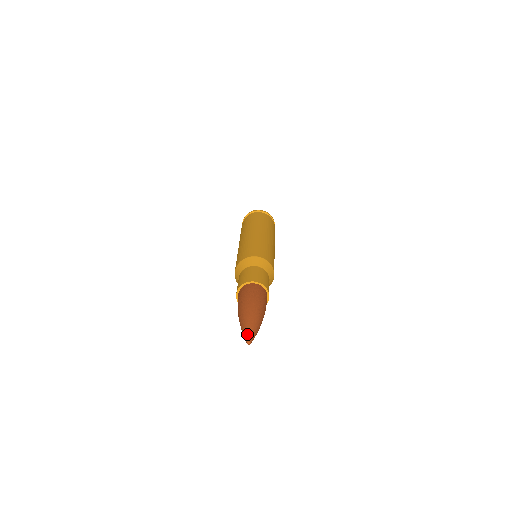
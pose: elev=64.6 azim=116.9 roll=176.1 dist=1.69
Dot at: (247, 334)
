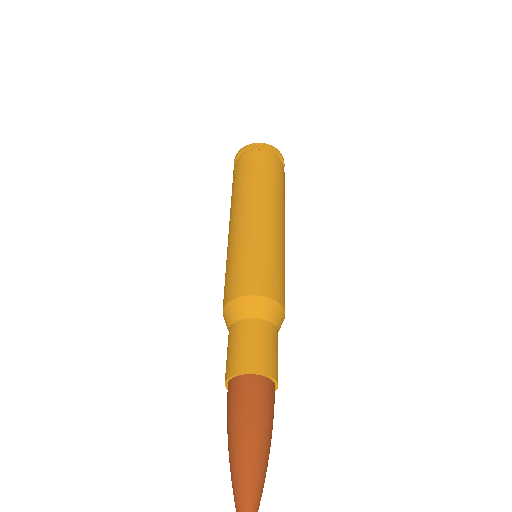
Dot at: out of frame
